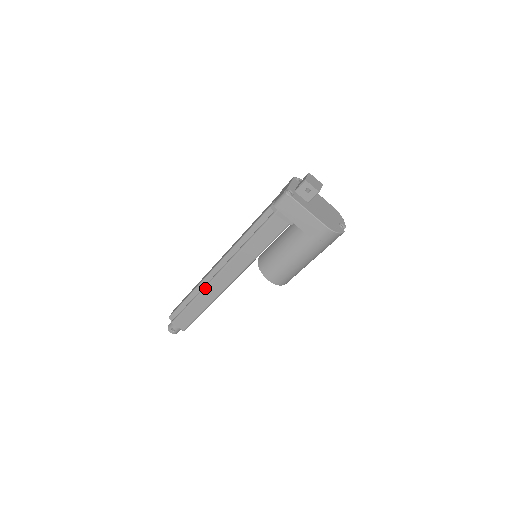
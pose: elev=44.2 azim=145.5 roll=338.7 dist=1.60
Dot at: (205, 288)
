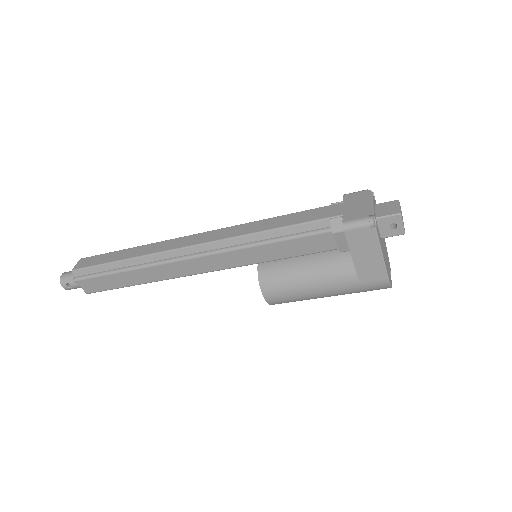
Dot at: (159, 264)
